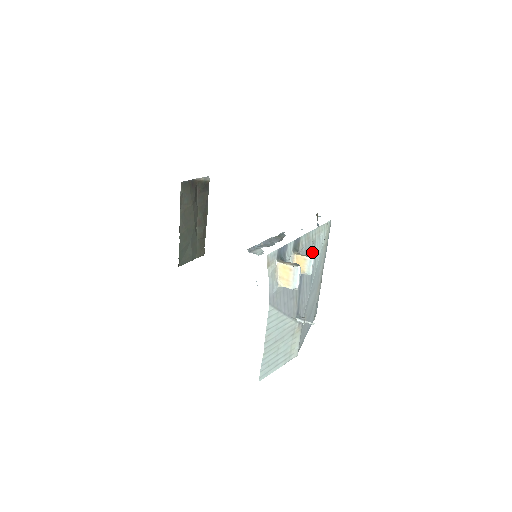
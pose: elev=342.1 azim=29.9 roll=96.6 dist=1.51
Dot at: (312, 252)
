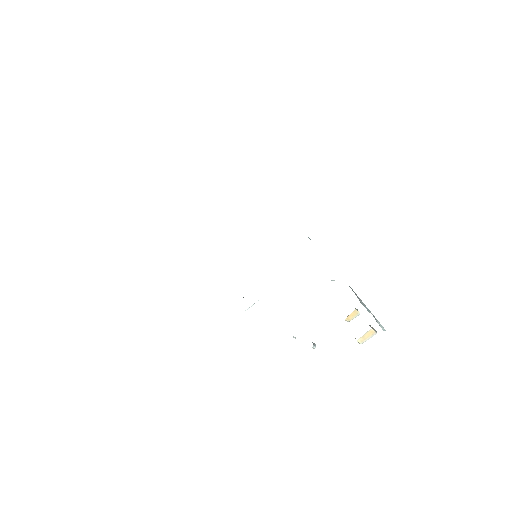
Dot at: occluded
